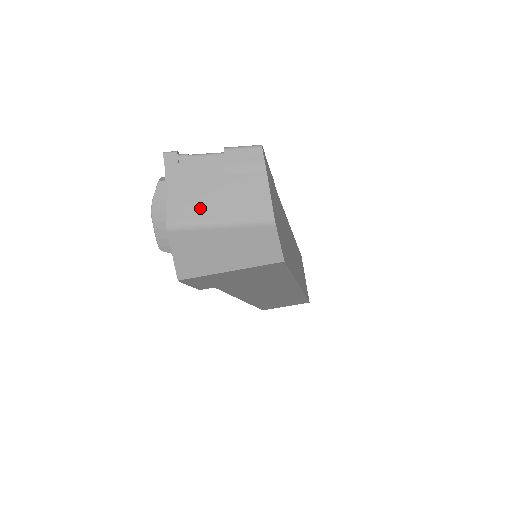
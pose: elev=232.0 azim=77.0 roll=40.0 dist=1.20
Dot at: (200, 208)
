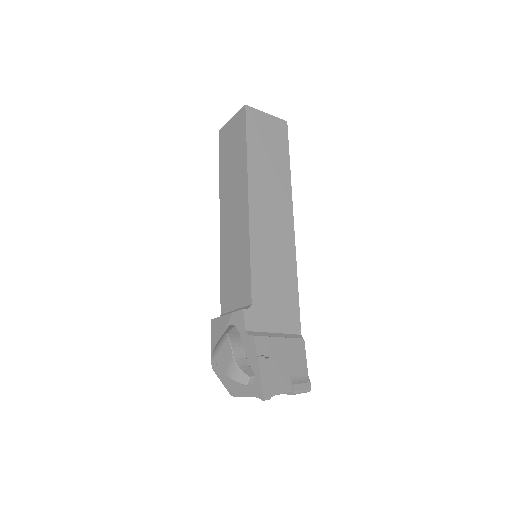
Dot at: occluded
